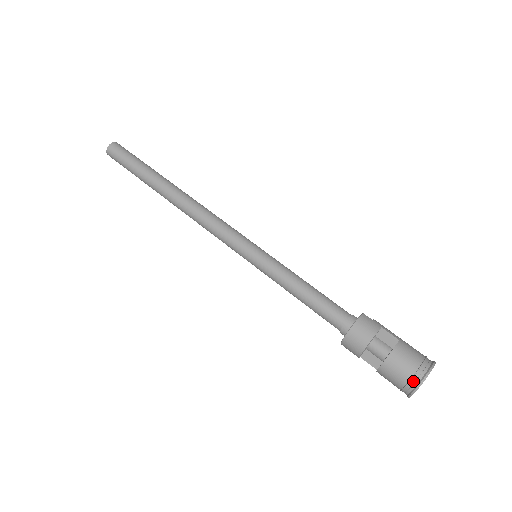
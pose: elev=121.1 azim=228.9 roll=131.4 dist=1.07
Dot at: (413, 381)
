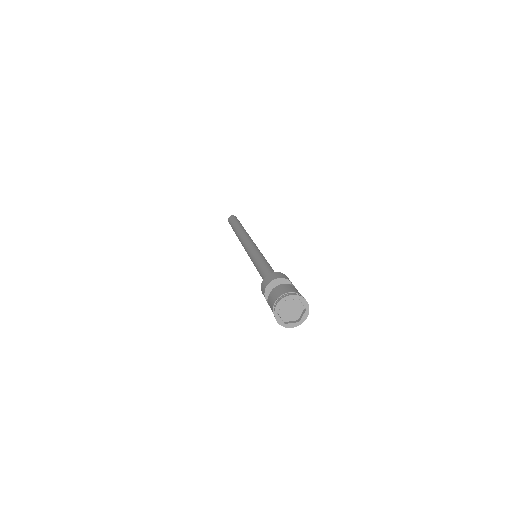
Dot at: (284, 295)
